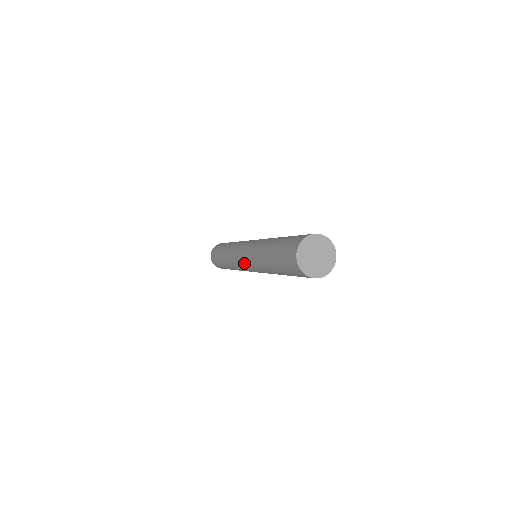
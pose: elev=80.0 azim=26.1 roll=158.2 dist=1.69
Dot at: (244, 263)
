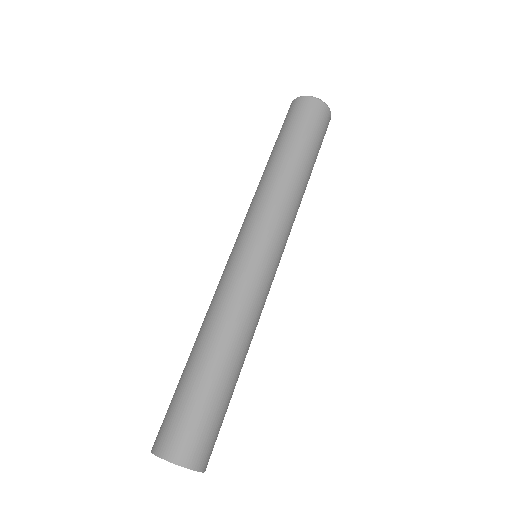
Dot at: occluded
